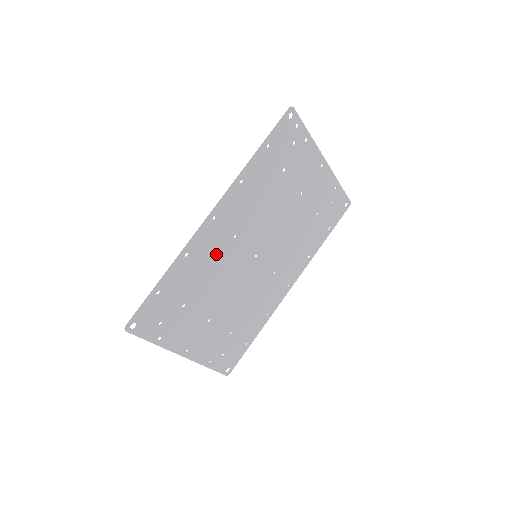
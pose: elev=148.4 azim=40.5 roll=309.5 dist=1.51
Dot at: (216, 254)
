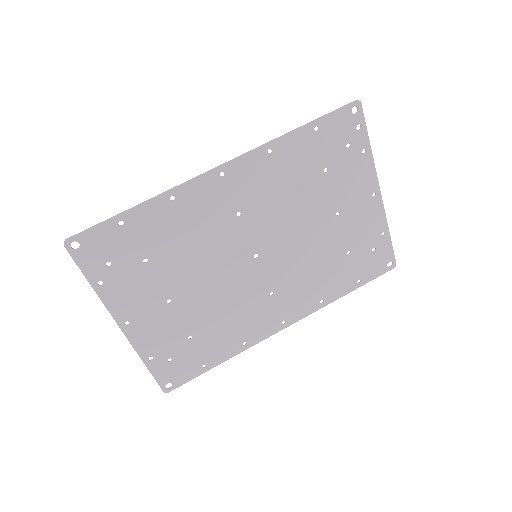
Dot at: (208, 221)
